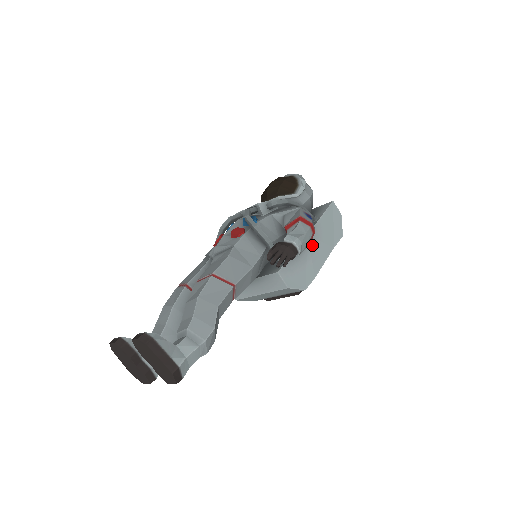
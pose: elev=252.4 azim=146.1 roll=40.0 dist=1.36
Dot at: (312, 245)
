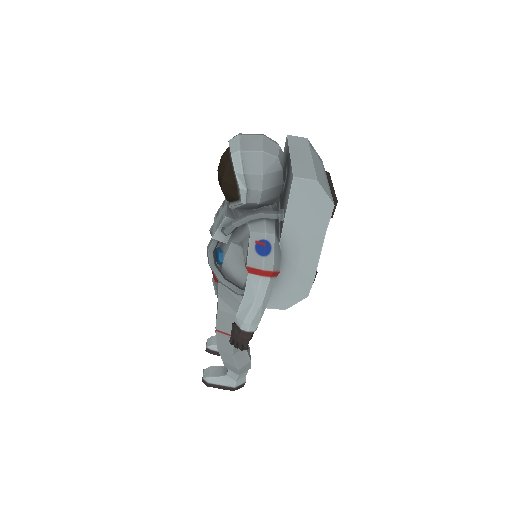
Dot at: (291, 256)
